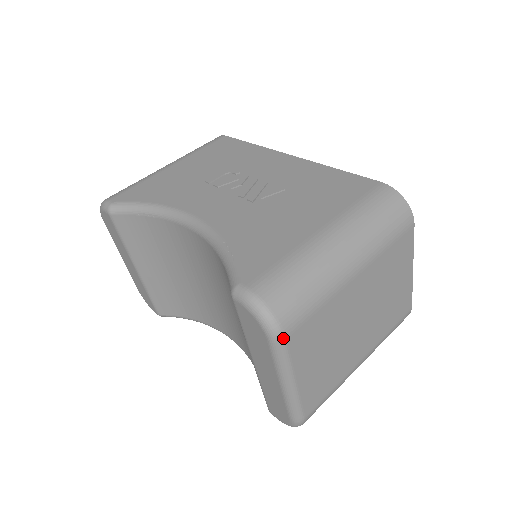
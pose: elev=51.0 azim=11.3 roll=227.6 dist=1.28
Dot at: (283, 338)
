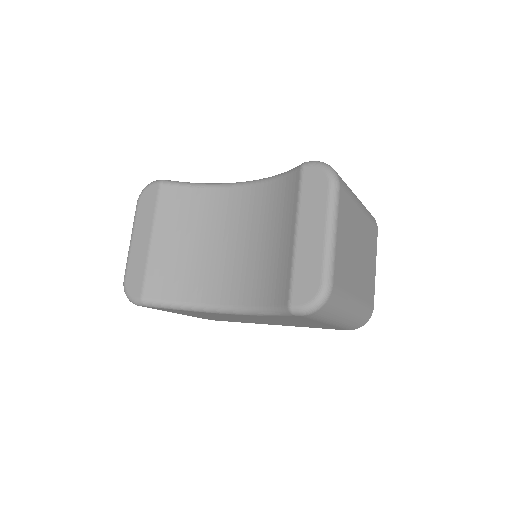
Dot at: (339, 185)
